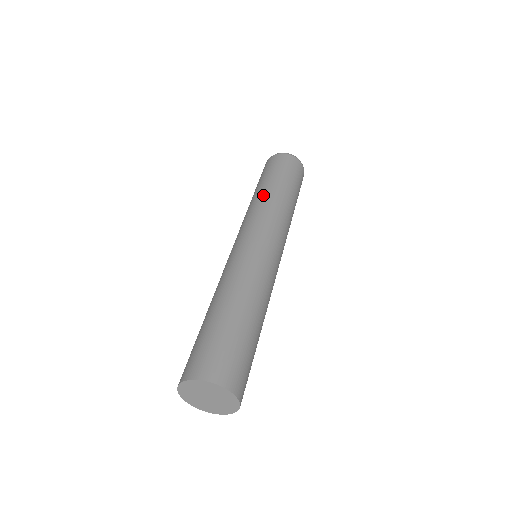
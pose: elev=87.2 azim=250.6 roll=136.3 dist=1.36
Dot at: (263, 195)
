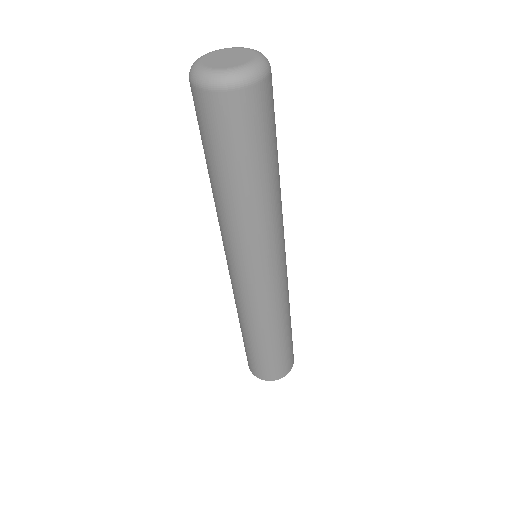
Dot at: (226, 208)
